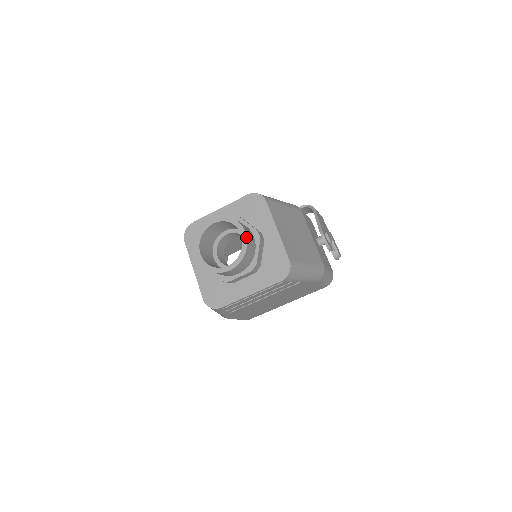
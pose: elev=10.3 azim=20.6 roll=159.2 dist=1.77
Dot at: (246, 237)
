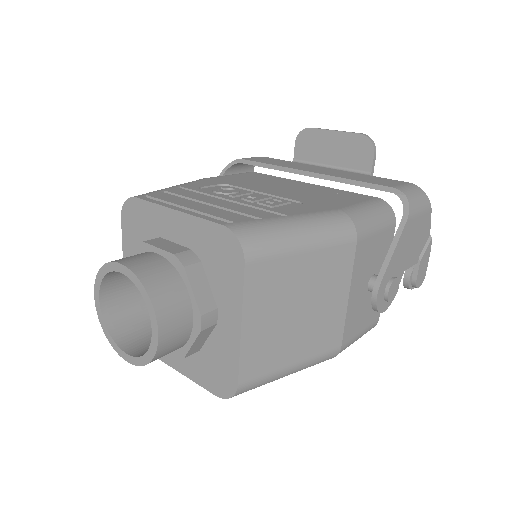
Dot at: (156, 343)
